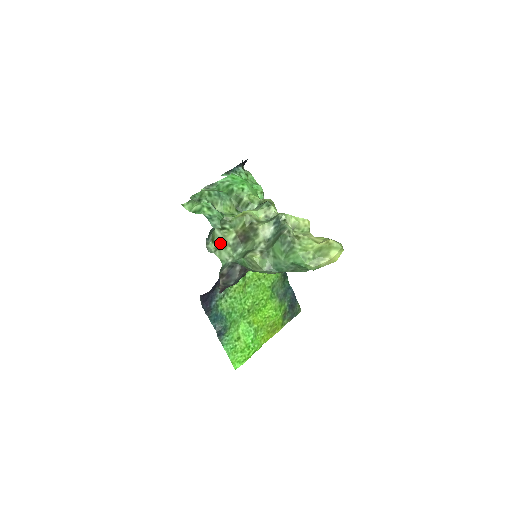
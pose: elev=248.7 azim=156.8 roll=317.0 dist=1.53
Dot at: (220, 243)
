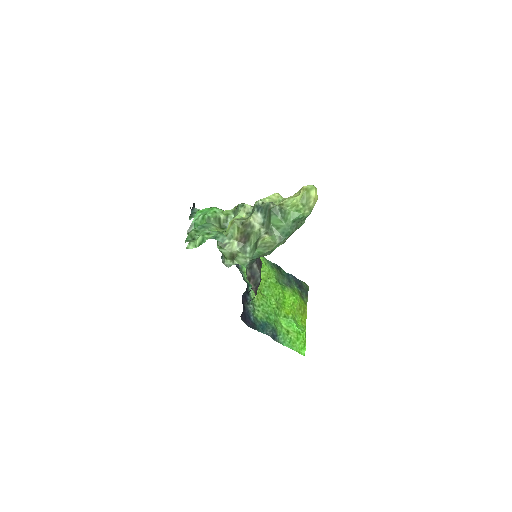
Dot at: (231, 256)
